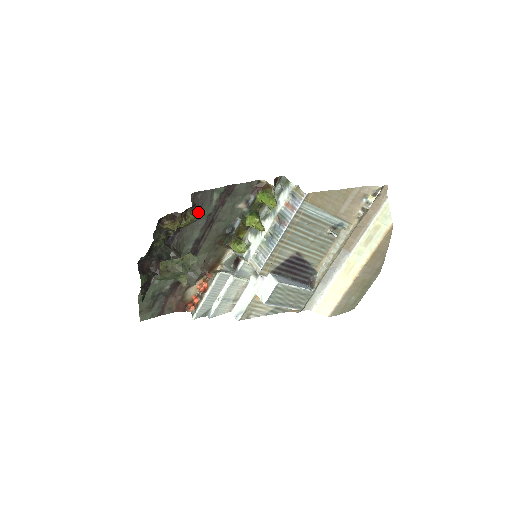
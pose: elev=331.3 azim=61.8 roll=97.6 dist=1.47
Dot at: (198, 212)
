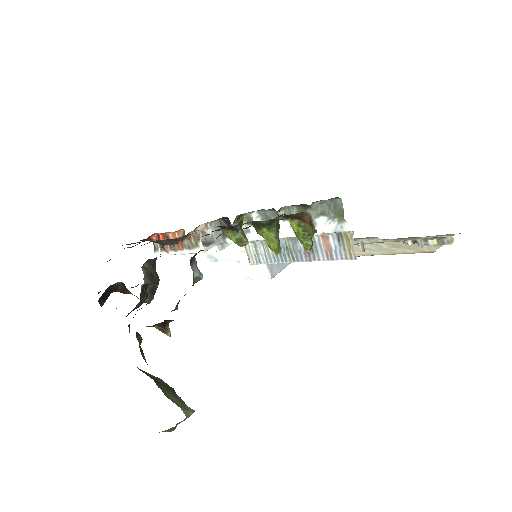
Dot at: occluded
